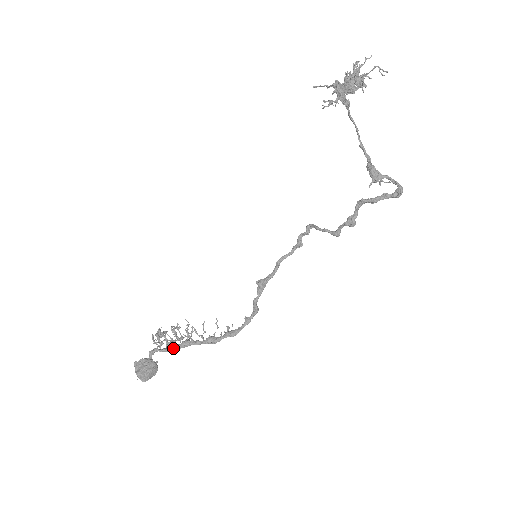
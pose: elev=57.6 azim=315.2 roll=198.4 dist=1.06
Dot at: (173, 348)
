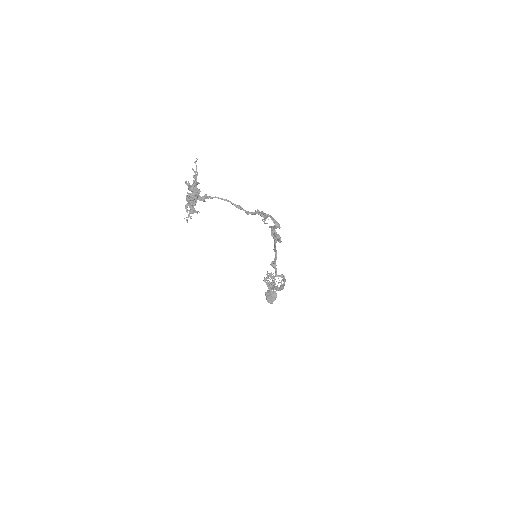
Dot at: occluded
